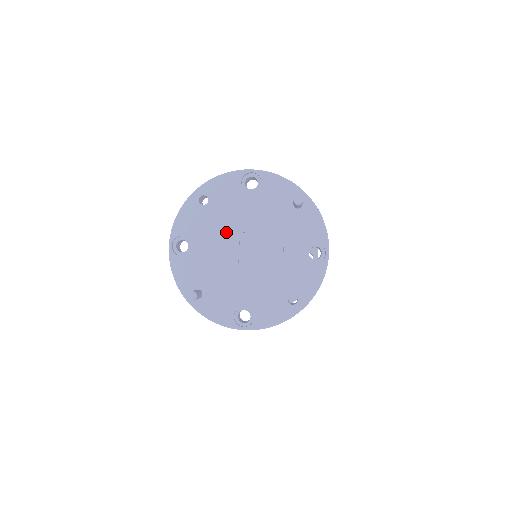
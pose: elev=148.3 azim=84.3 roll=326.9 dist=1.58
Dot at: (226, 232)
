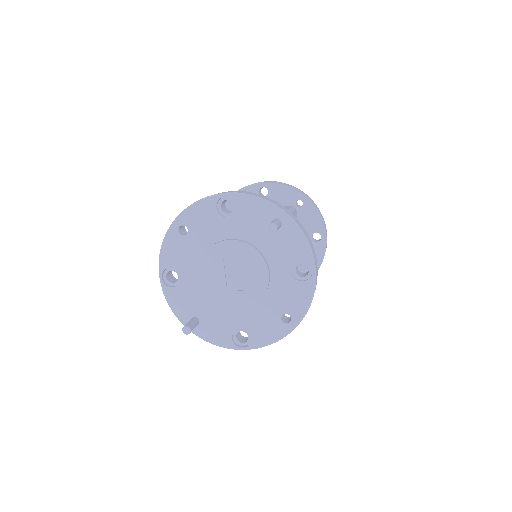
Dot at: (210, 261)
